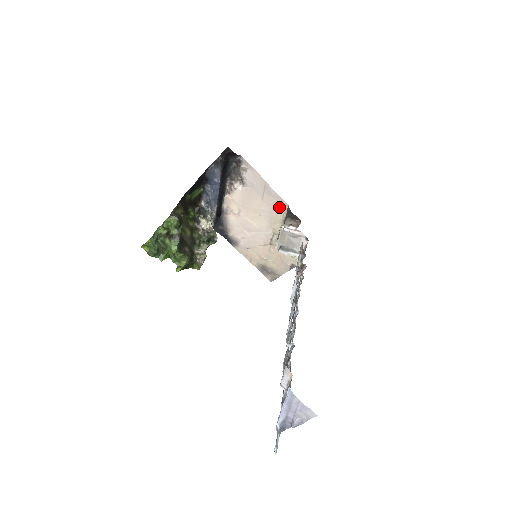
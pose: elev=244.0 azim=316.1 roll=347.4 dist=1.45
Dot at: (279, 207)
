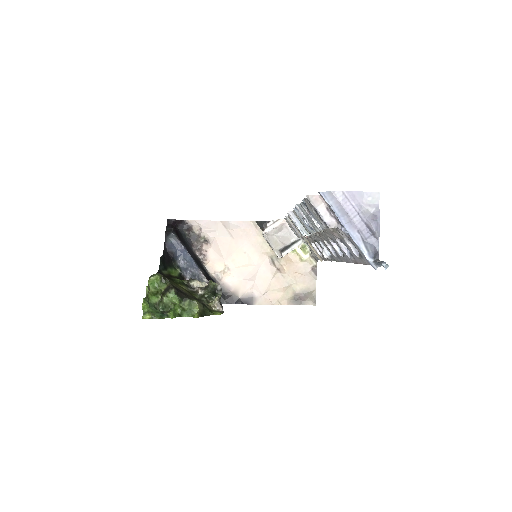
Dot at: (251, 230)
